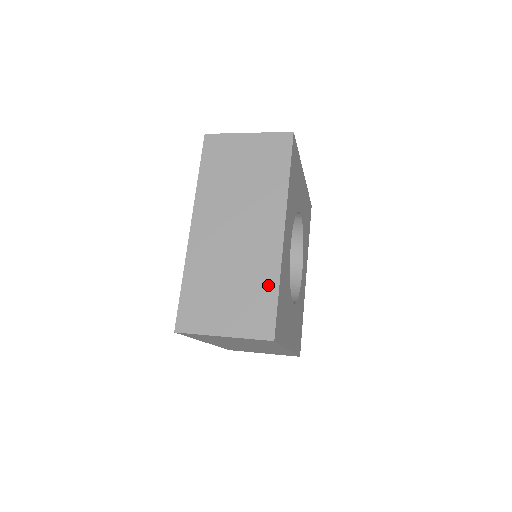
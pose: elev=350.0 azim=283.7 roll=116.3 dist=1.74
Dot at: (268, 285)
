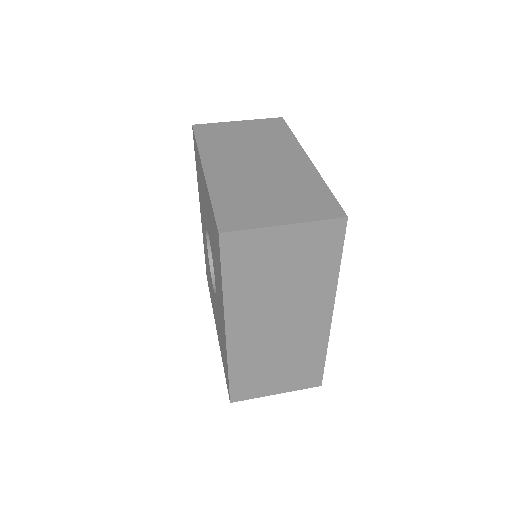
Dot at: (316, 357)
